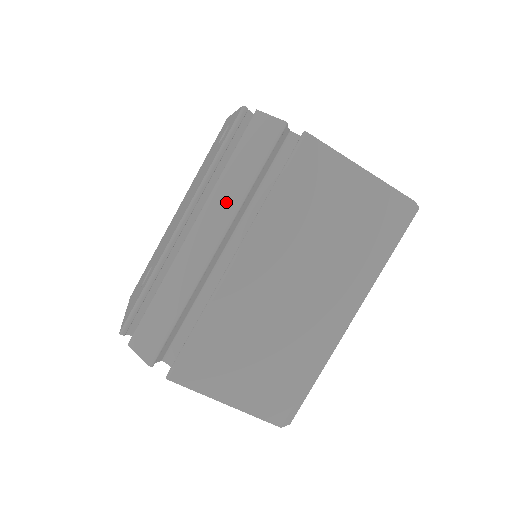
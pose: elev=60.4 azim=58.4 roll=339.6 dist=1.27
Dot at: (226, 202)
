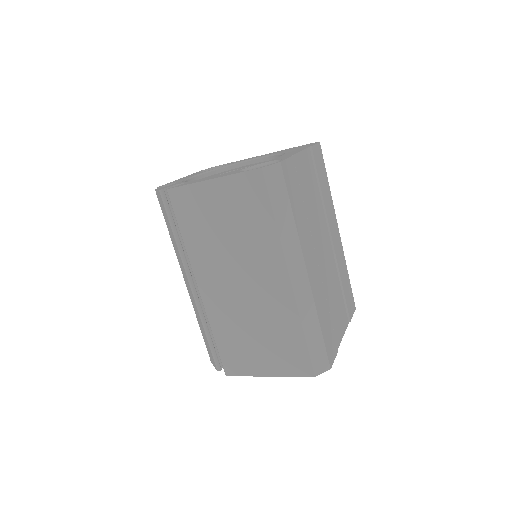
Dot at: (178, 255)
